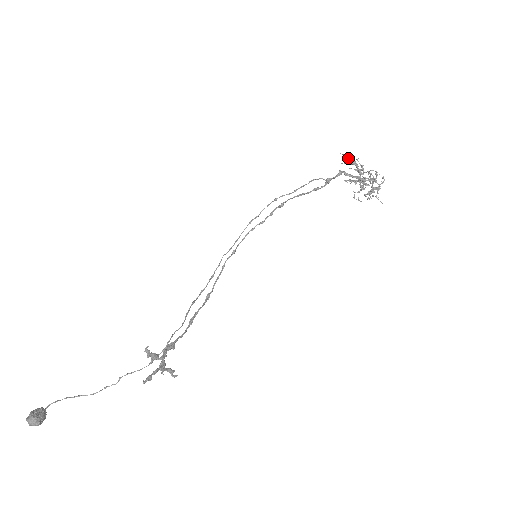
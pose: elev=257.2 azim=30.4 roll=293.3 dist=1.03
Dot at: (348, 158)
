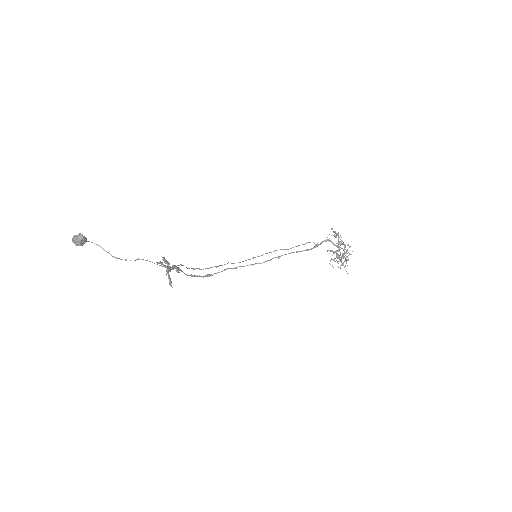
Dot at: (334, 231)
